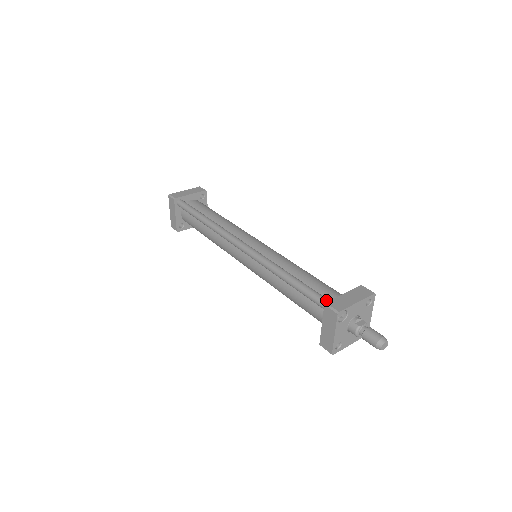
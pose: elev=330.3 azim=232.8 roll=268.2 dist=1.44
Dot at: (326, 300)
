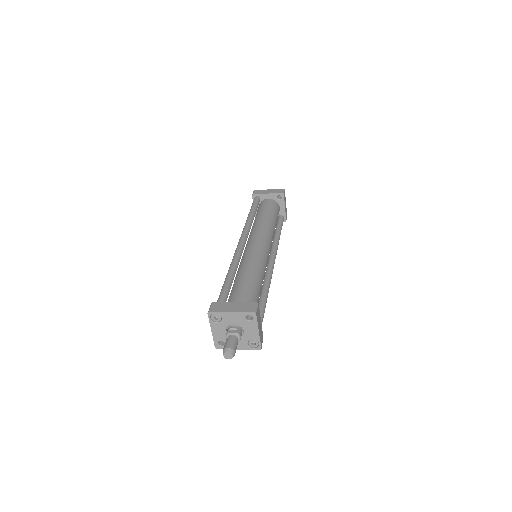
Dot at: (219, 301)
